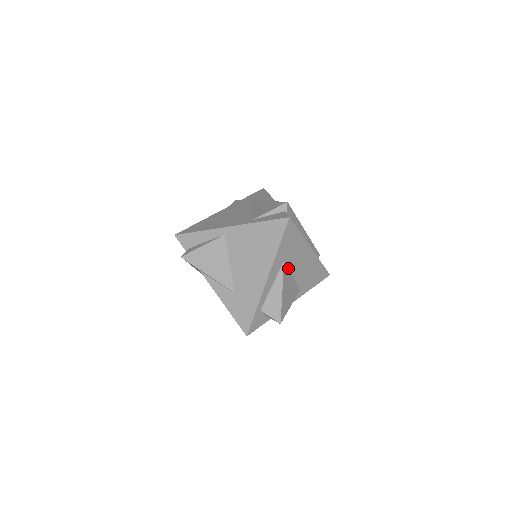
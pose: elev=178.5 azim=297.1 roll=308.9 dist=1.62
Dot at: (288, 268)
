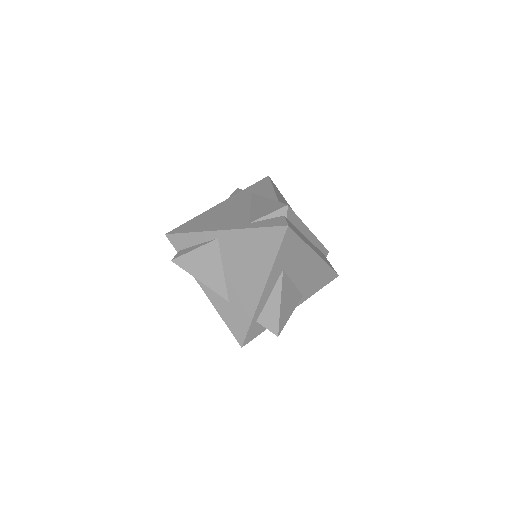
Dot at: (288, 276)
